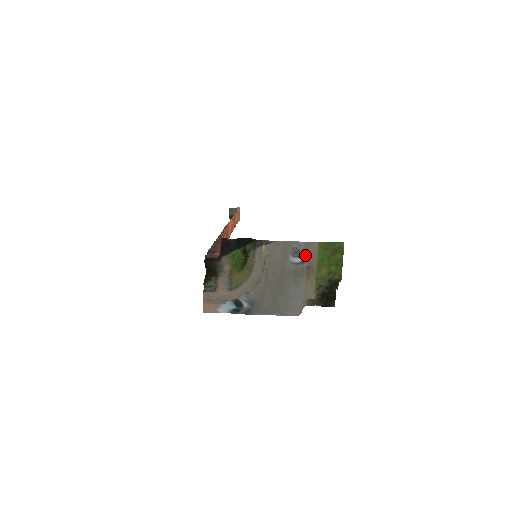
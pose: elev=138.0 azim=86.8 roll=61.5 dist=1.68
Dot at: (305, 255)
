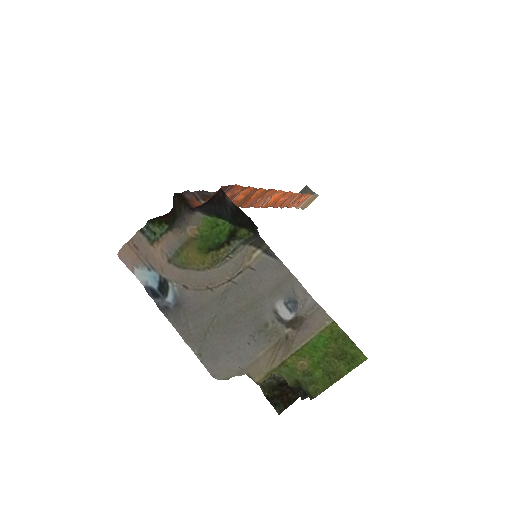
Dot at: (299, 318)
